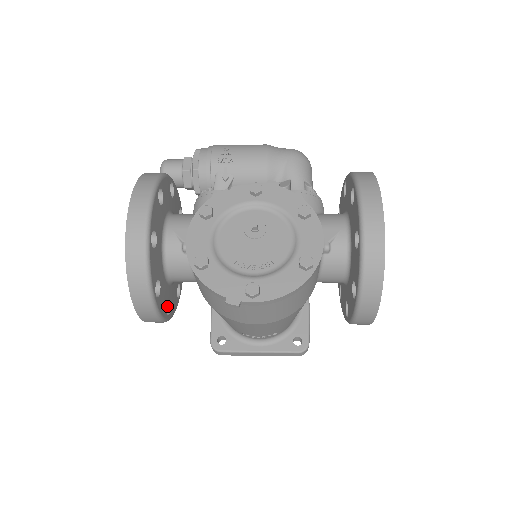
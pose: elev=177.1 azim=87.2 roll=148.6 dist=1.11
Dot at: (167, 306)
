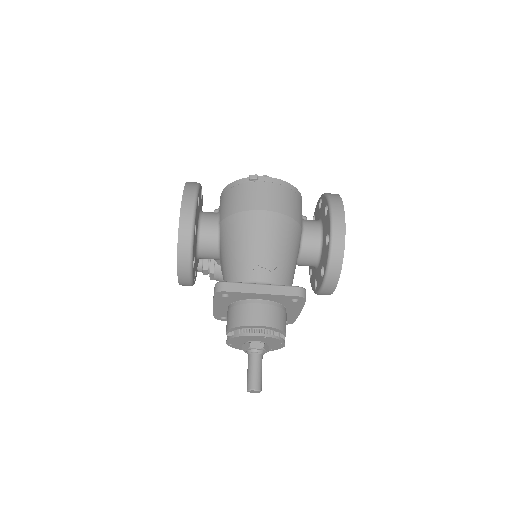
Dot at: occluded
